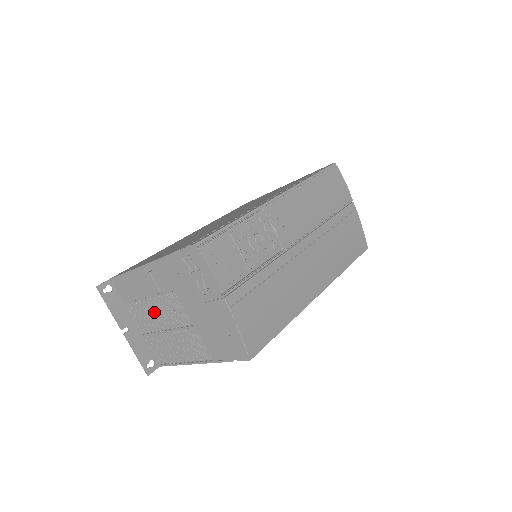
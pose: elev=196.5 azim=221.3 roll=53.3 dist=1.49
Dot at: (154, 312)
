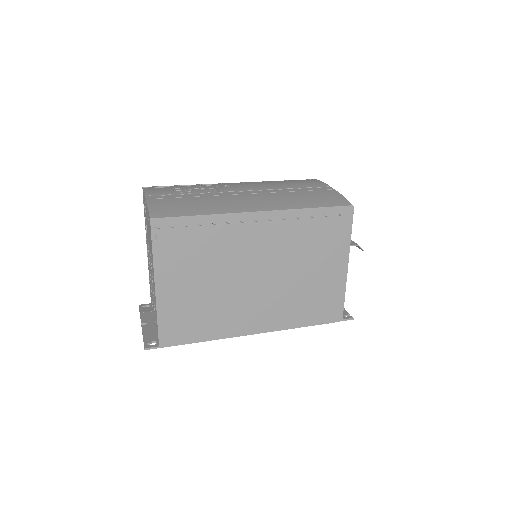
Dot at: occluded
